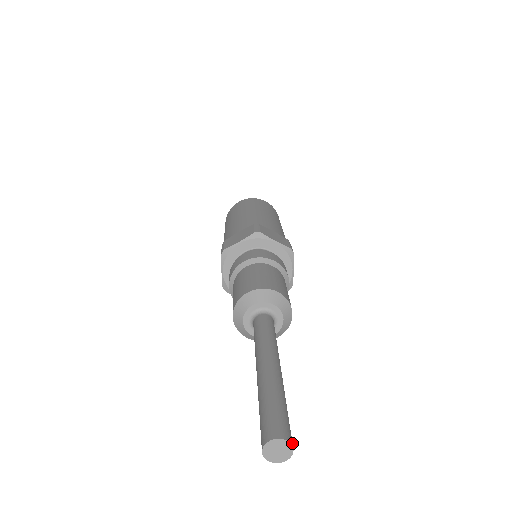
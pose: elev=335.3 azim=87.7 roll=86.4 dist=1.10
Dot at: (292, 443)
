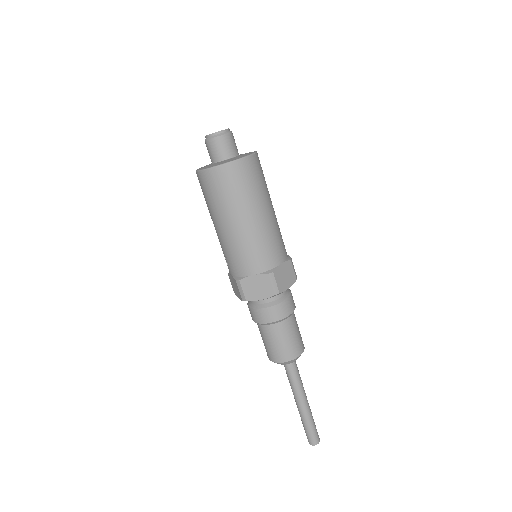
Dot at: (319, 438)
